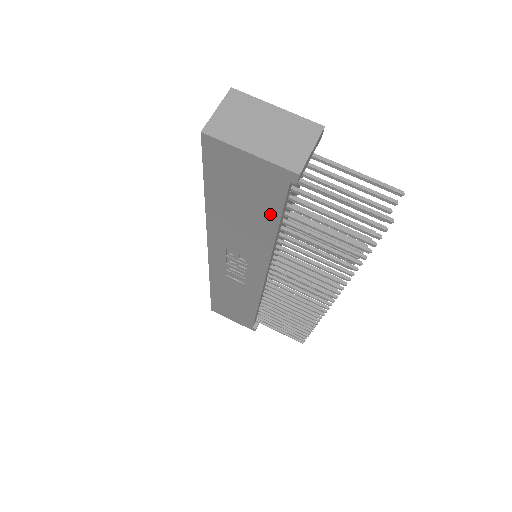
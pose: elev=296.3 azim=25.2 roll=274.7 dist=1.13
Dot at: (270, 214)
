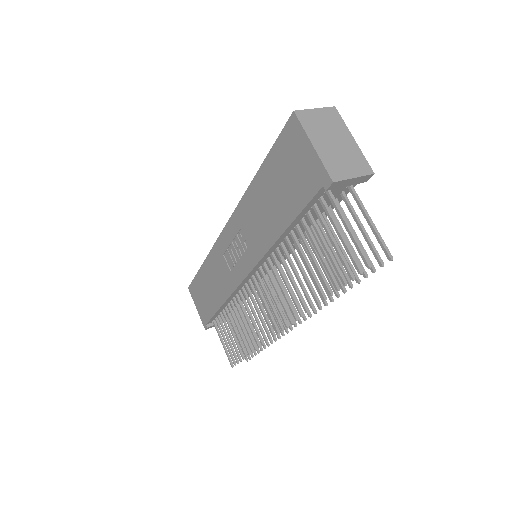
Dot at: (292, 209)
